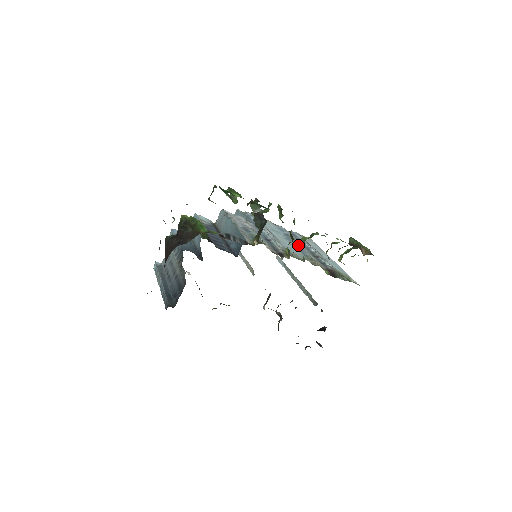
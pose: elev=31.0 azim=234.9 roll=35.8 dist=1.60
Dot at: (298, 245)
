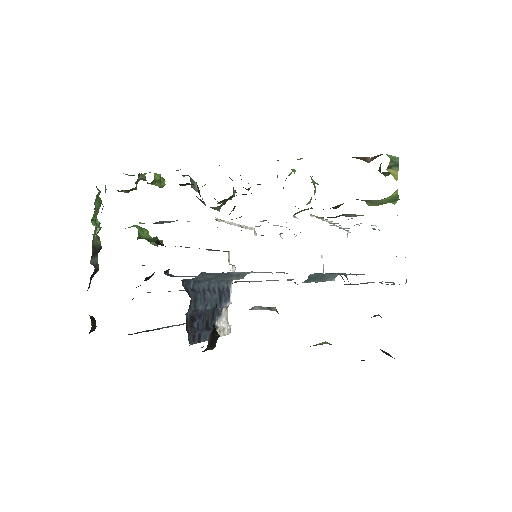
Dot at: occluded
